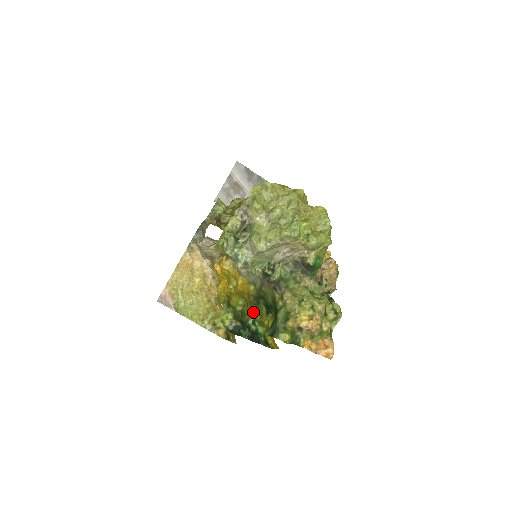
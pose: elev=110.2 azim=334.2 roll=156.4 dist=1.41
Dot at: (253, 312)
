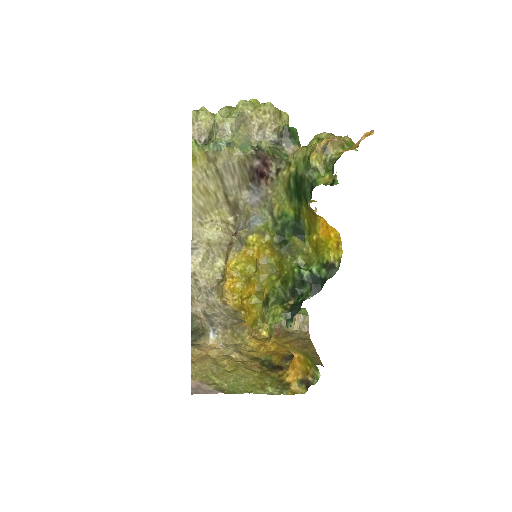
Dot at: (290, 259)
